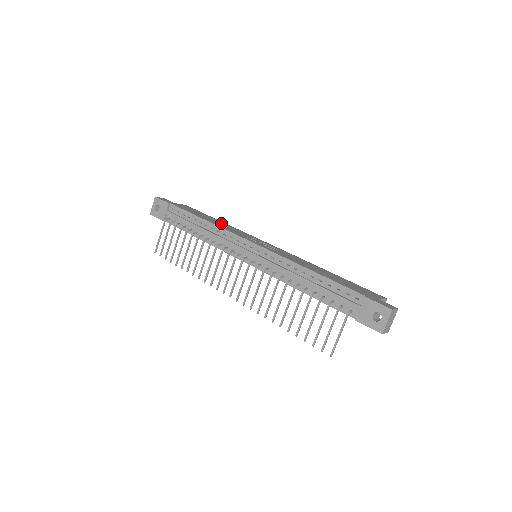
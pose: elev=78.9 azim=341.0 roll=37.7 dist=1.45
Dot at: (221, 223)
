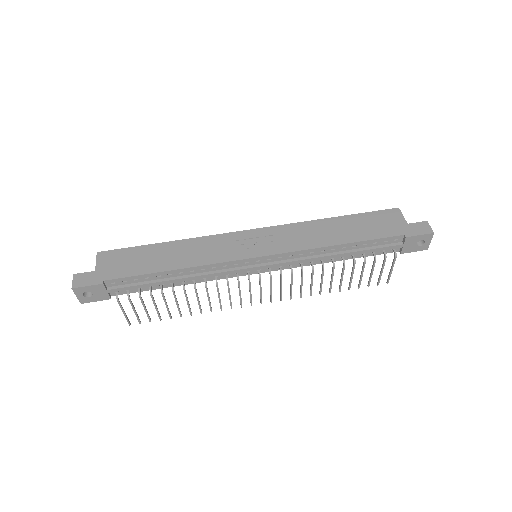
Dot at: (179, 250)
